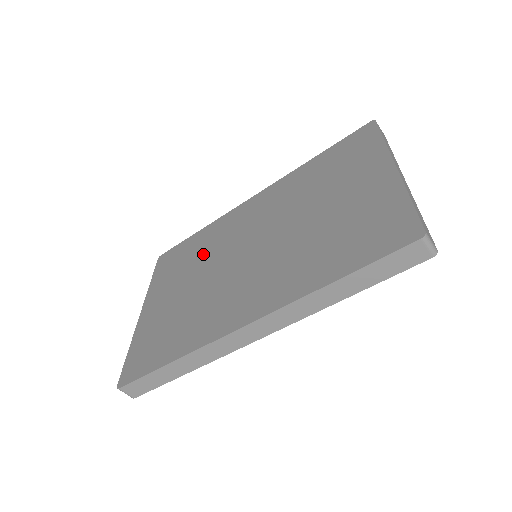
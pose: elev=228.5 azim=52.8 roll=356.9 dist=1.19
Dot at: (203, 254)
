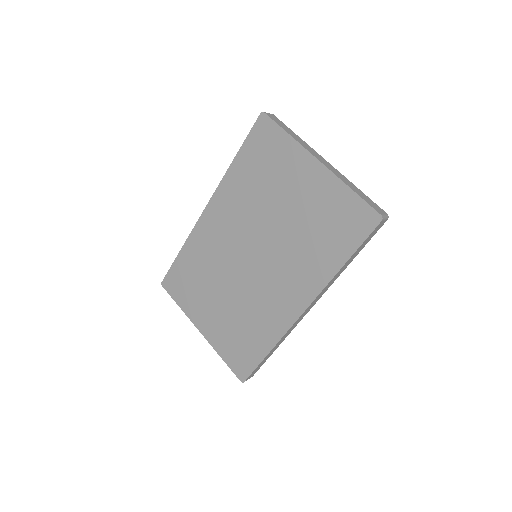
Dot at: (209, 271)
